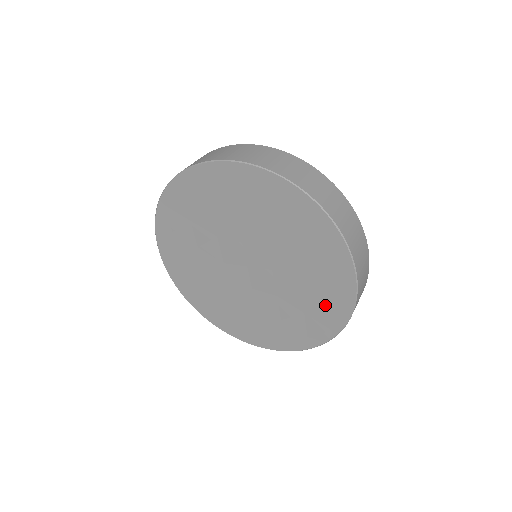
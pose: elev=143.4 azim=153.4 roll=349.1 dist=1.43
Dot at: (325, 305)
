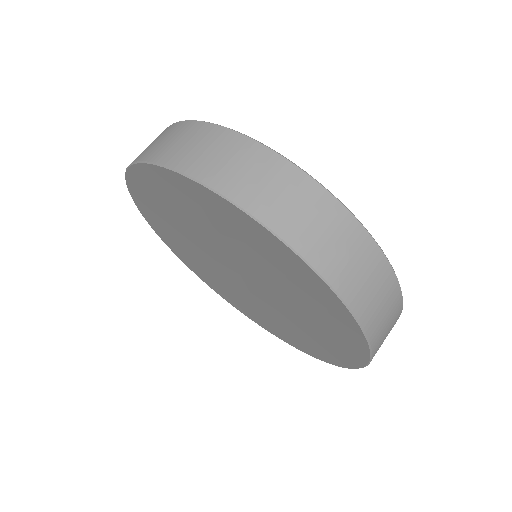
Dot at: (333, 345)
